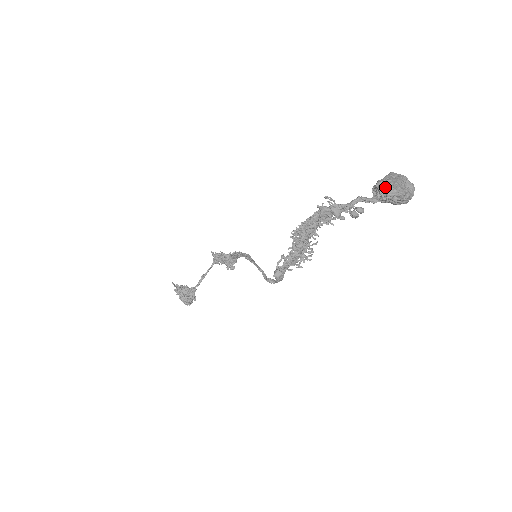
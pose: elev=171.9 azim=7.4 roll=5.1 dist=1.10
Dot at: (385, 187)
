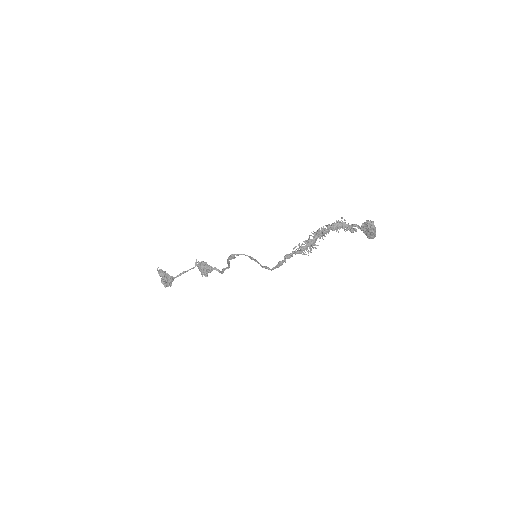
Dot at: (371, 223)
